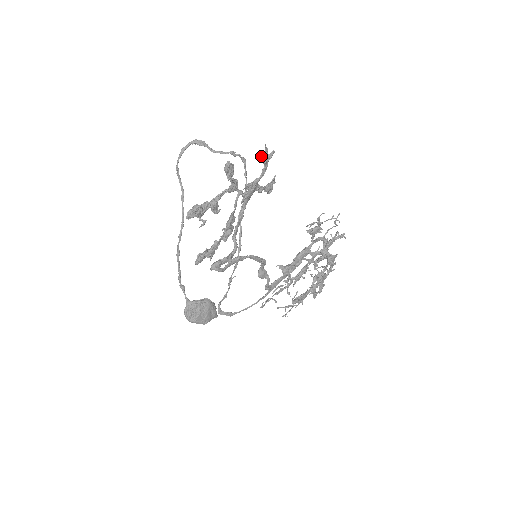
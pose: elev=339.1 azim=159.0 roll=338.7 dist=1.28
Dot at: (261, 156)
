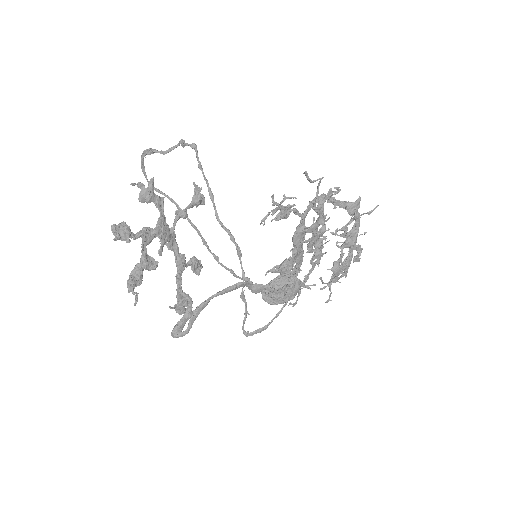
Dot at: (138, 198)
